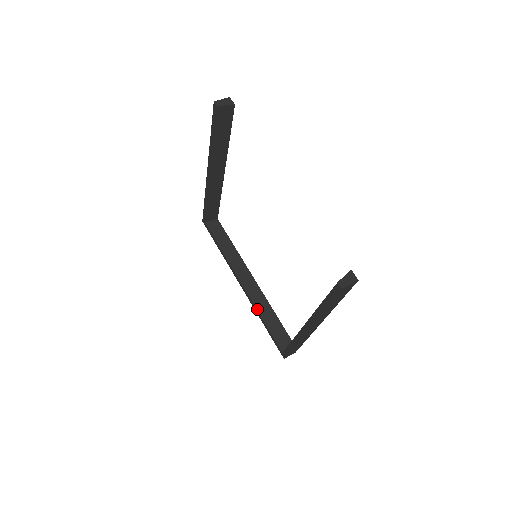
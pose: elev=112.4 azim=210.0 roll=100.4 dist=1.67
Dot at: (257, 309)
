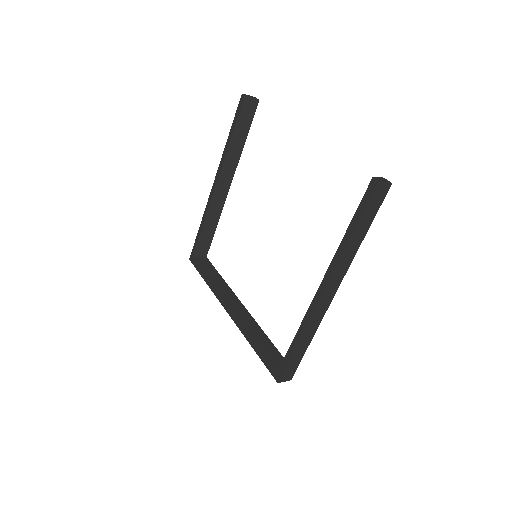
Dot at: (246, 331)
